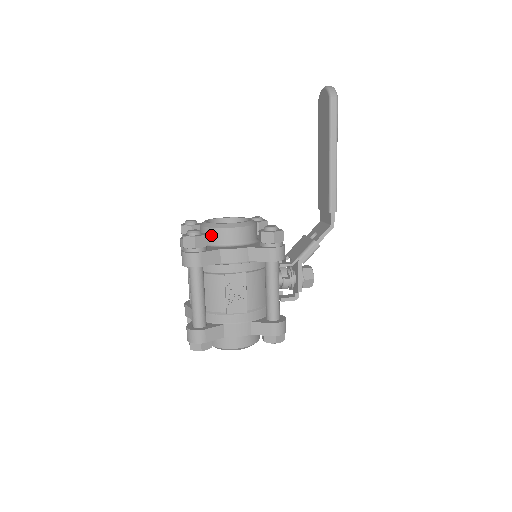
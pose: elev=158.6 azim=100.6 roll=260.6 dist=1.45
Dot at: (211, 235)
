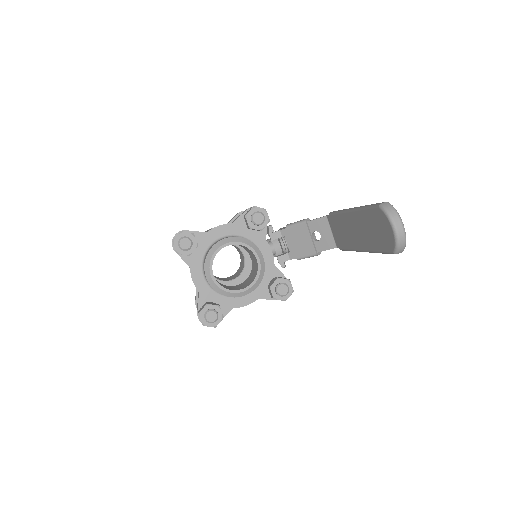
Dot at: occluded
